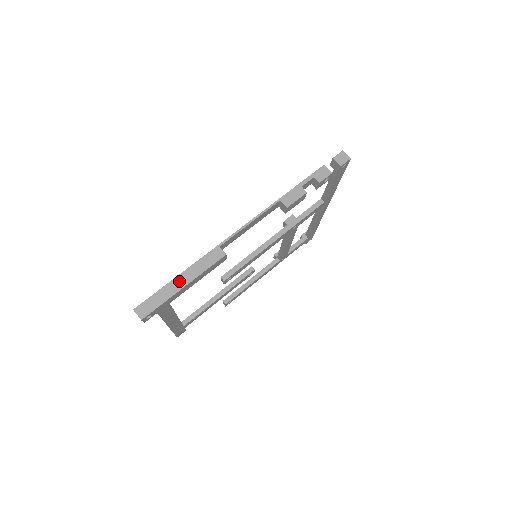
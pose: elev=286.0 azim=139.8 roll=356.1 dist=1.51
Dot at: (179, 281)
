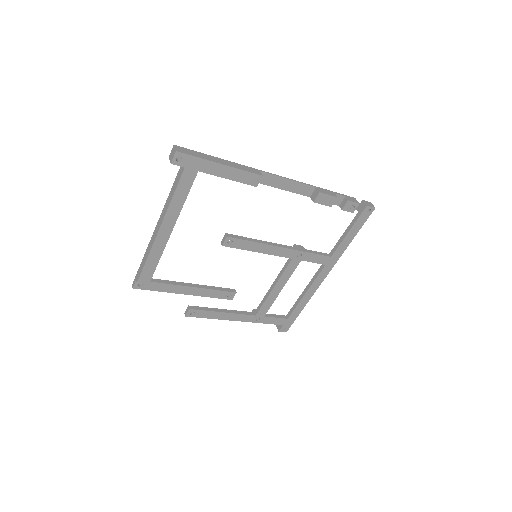
Dot at: (219, 160)
